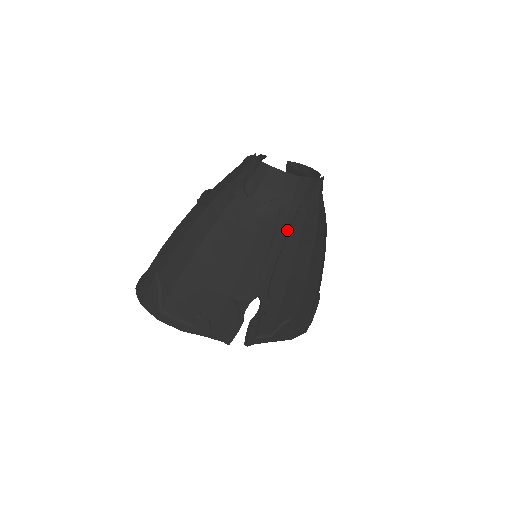
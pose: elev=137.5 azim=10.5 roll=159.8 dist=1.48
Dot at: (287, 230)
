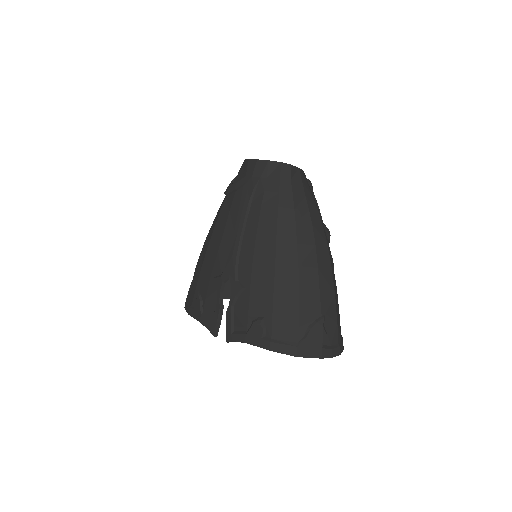
Dot at: (247, 207)
